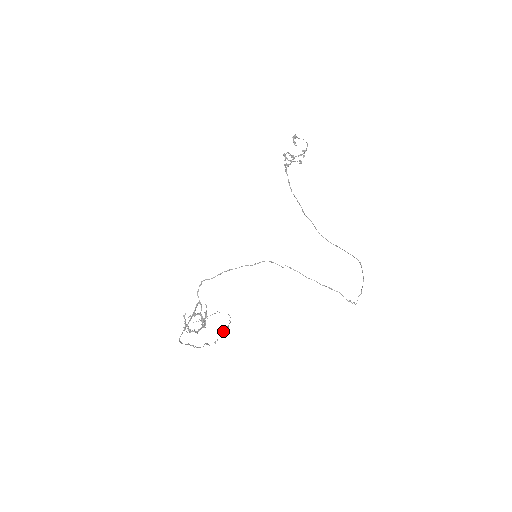
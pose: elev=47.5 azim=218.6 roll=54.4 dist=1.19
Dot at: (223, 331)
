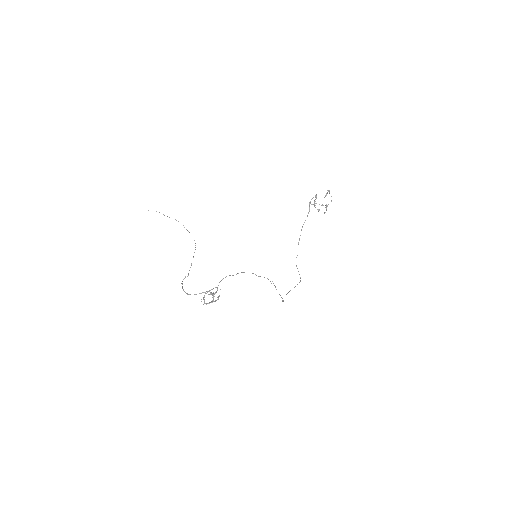
Dot at: occluded
